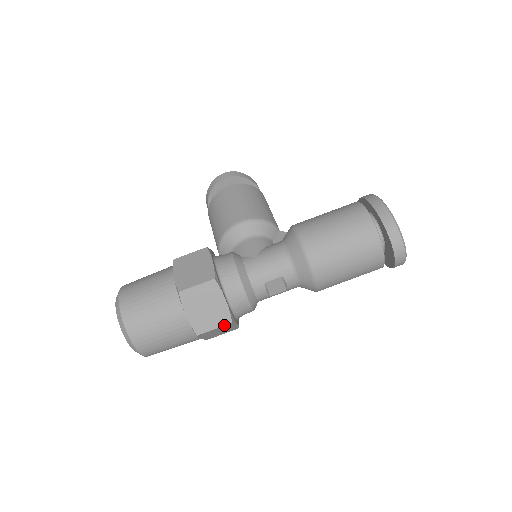
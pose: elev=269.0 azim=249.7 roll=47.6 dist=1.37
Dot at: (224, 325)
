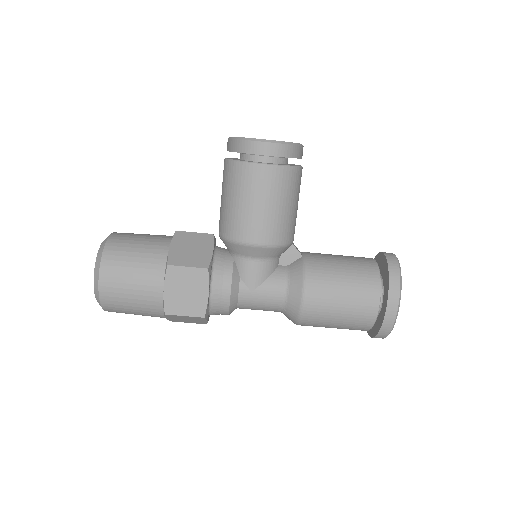
Dot at: (198, 323)
